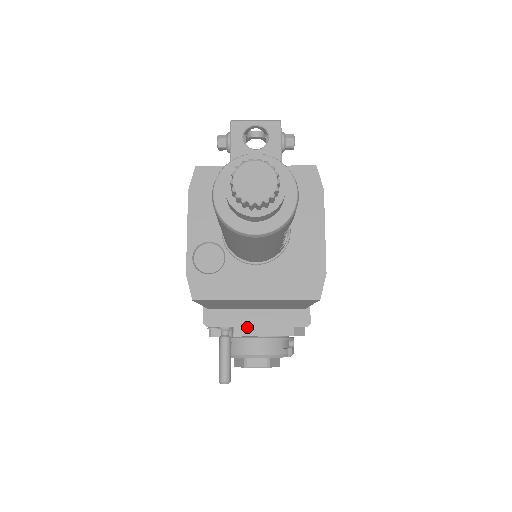
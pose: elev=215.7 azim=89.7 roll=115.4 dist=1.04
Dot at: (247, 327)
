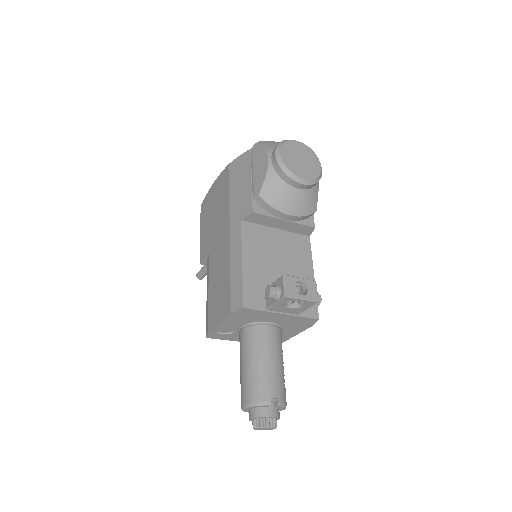
Dot at: occluded
